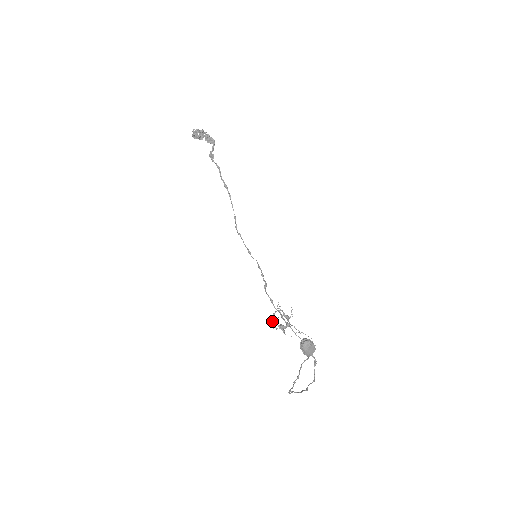
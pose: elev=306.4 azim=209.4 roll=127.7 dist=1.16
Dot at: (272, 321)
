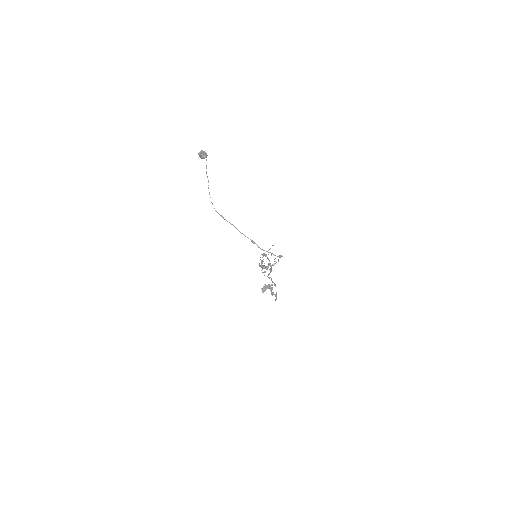
Dot at: occluded
